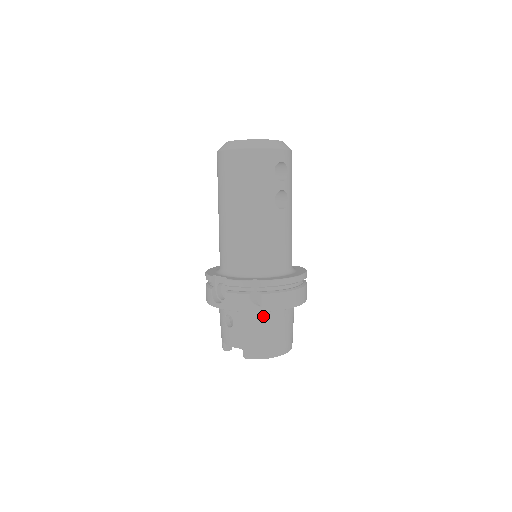
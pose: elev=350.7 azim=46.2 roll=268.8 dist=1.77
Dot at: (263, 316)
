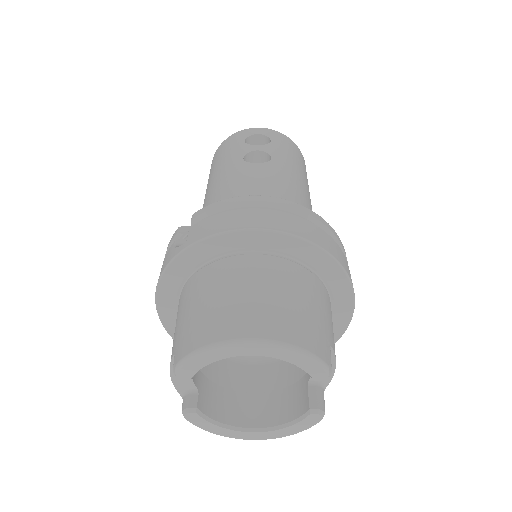
Dot at: (206, 274)
